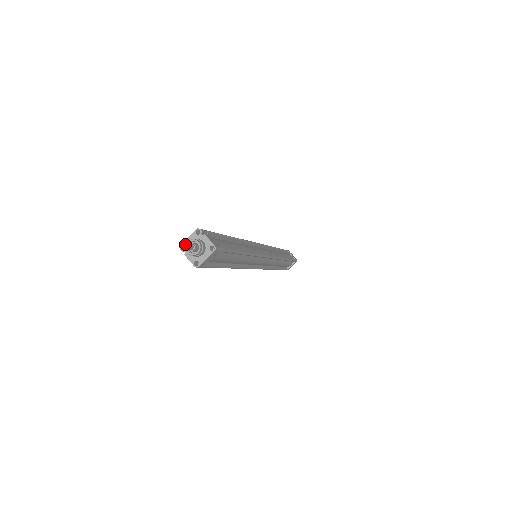
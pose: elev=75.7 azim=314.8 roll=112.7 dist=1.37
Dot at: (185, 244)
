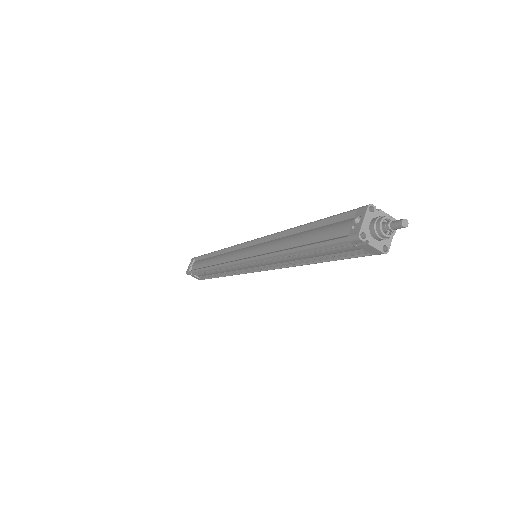
Dot at: (404, 220)
